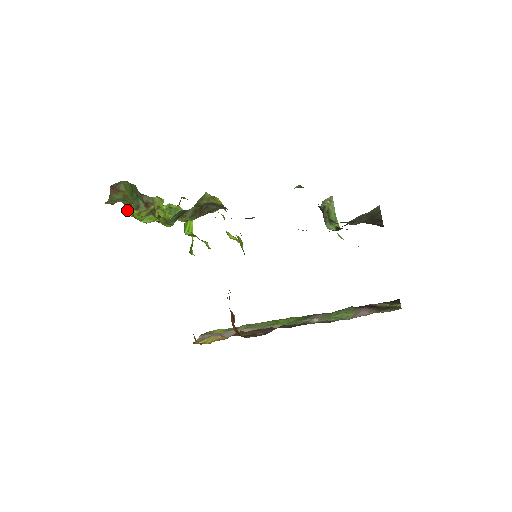
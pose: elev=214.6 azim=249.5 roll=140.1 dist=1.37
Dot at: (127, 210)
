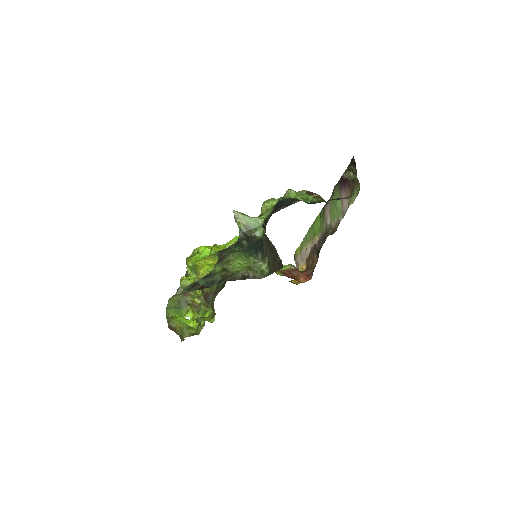
Dot at: (188, 316)
